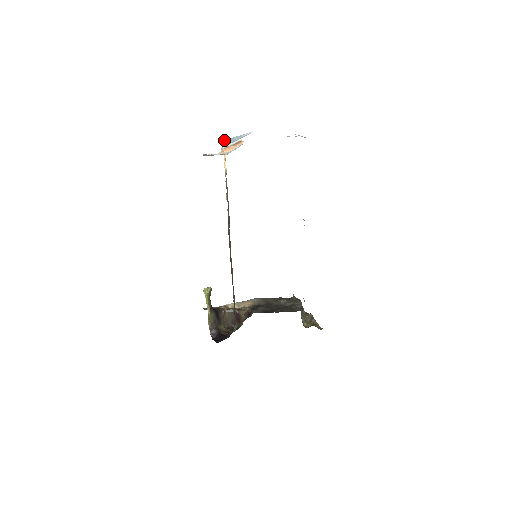
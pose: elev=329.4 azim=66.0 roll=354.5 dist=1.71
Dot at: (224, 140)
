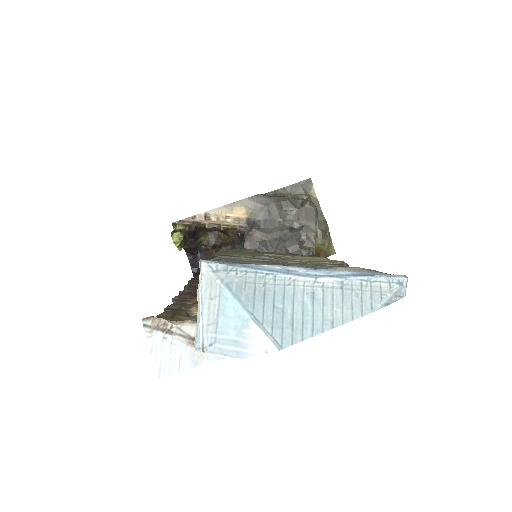
Dot at: (202, 275)
